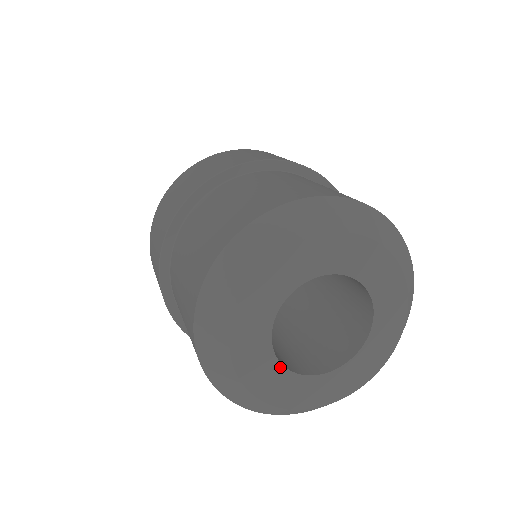
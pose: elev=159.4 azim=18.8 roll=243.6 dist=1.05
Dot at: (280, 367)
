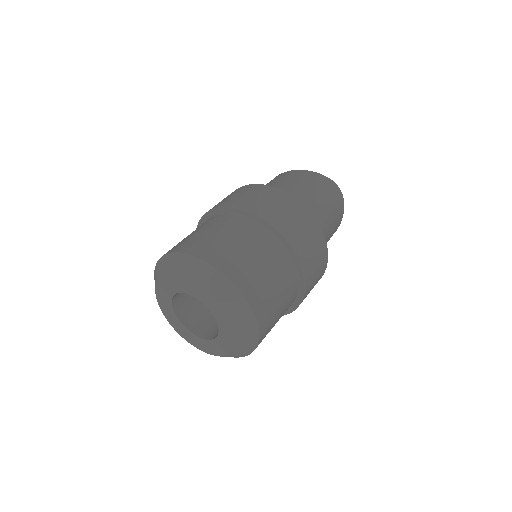
Dot at: (174, 312)
